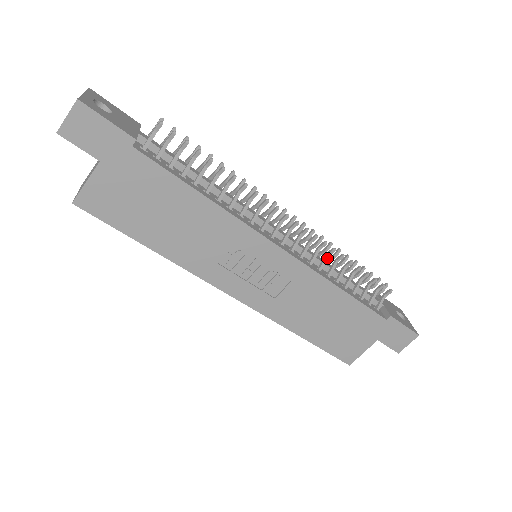
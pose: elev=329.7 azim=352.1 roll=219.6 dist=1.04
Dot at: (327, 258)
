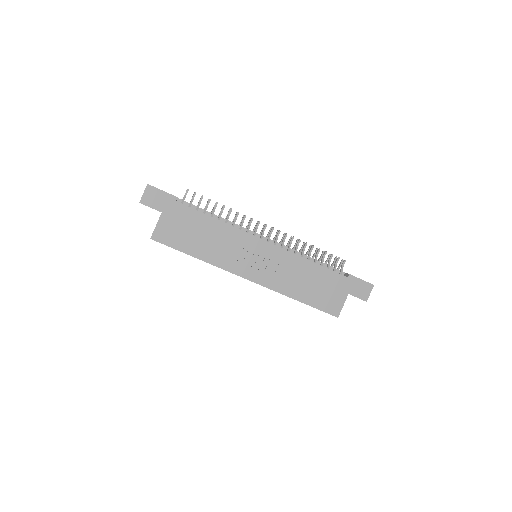
Dot at: (297, 247)
